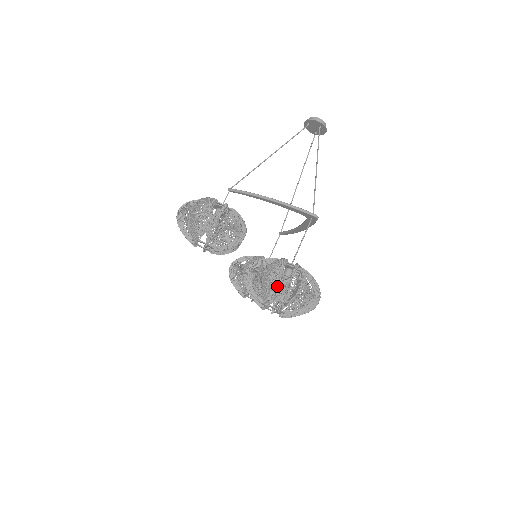
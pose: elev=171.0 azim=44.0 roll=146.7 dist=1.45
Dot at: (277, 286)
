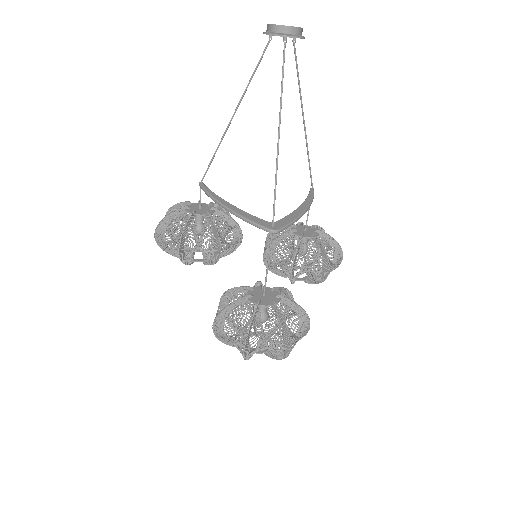
Dot at: occluded
